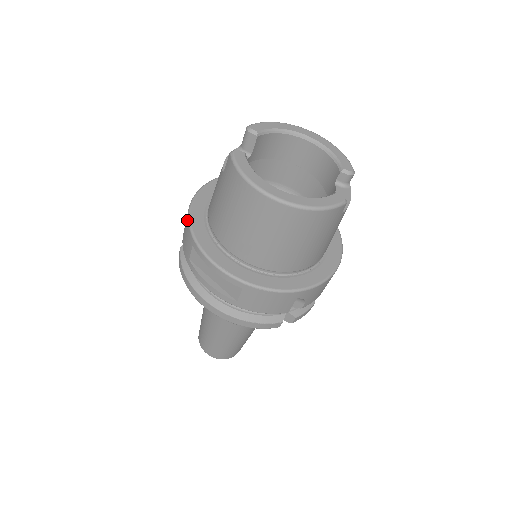
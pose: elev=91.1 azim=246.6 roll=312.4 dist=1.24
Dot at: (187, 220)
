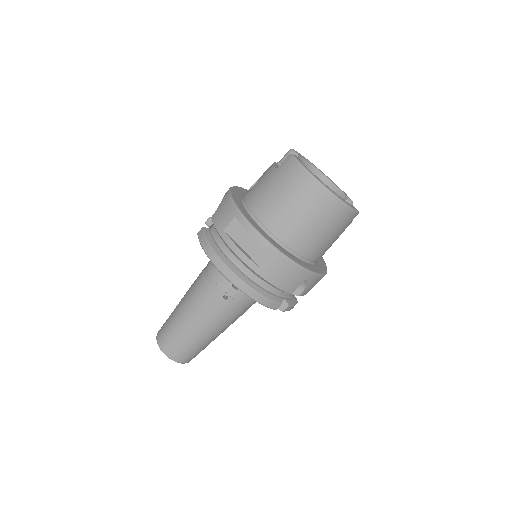
Dot at: (229, 200)
